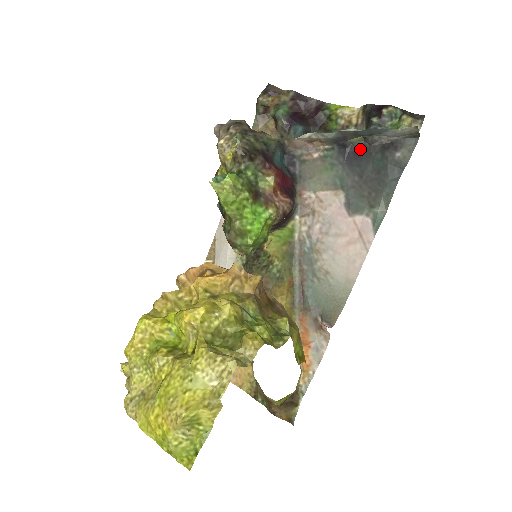
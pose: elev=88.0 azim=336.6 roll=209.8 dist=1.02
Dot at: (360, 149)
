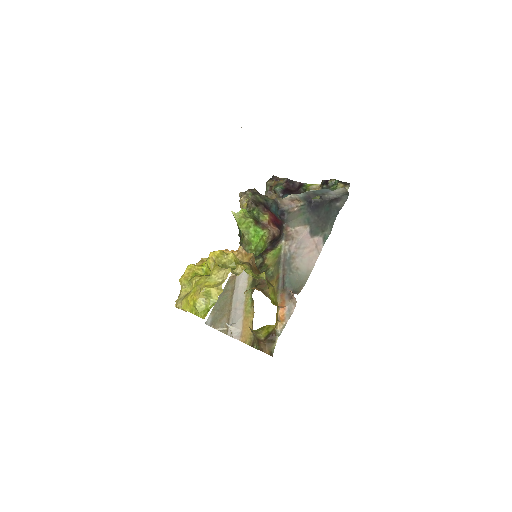
Dot at: (318, 203)
